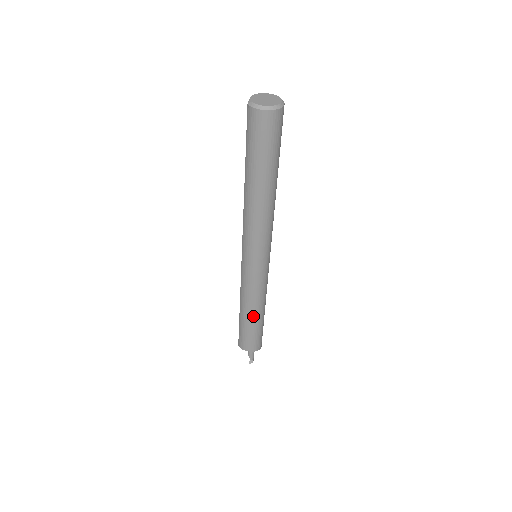
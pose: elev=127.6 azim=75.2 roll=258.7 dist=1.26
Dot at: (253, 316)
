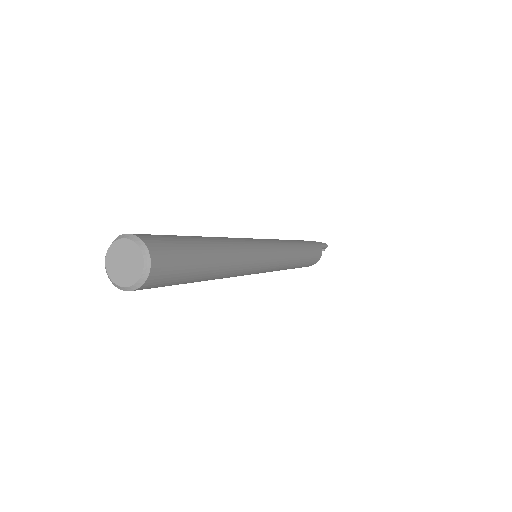
Dot at: occluded
